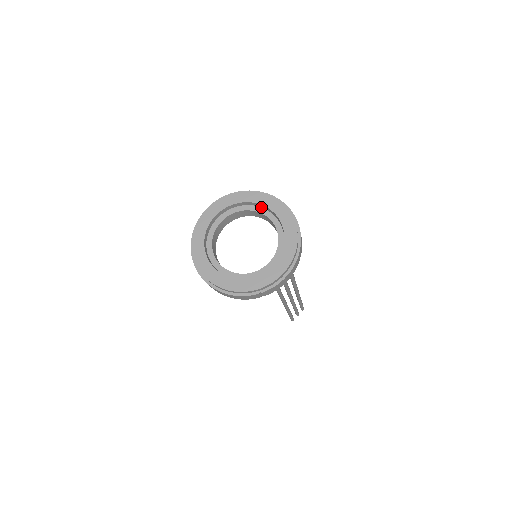
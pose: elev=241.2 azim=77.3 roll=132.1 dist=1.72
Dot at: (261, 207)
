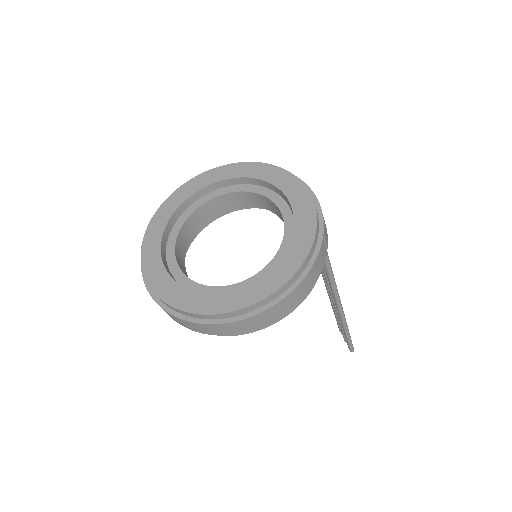
Dot at: (193, 203)
